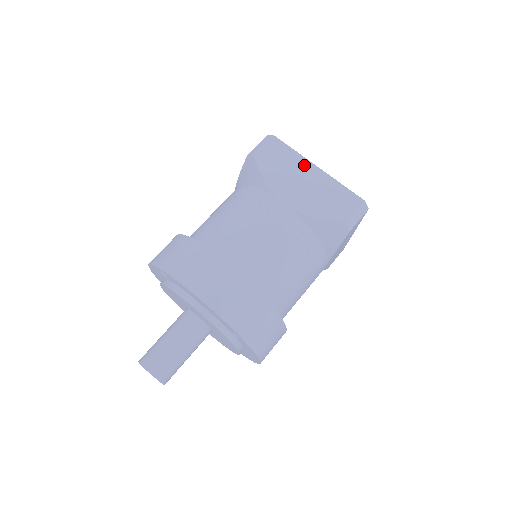
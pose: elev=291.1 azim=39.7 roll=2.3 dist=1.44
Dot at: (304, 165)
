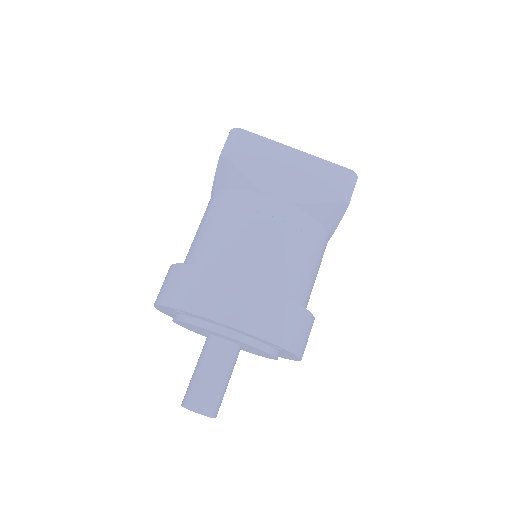
Dot at: (282, 151)
